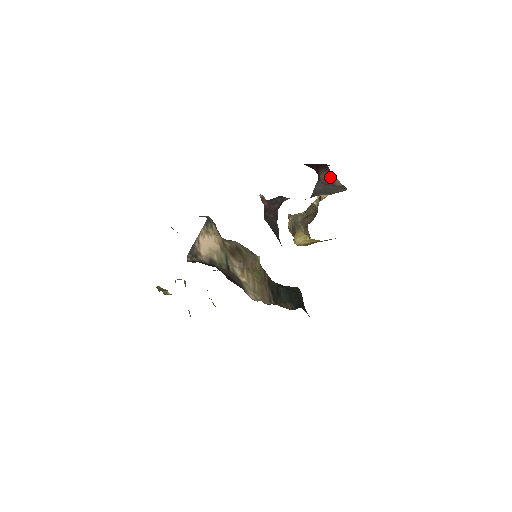
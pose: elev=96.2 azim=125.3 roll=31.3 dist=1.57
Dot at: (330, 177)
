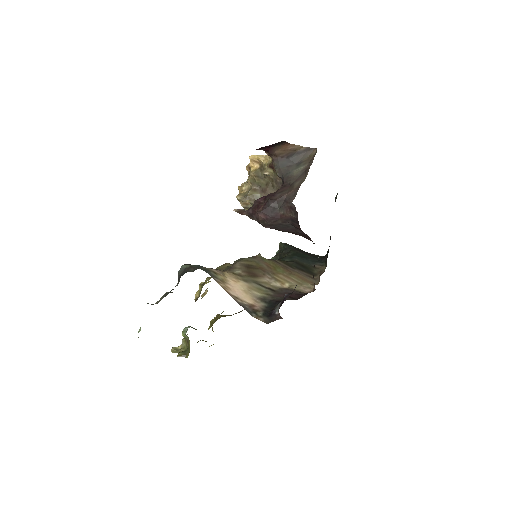
Dot at: (289, 148)
